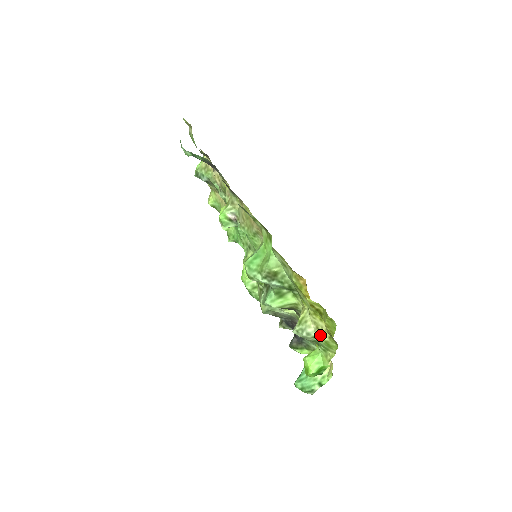
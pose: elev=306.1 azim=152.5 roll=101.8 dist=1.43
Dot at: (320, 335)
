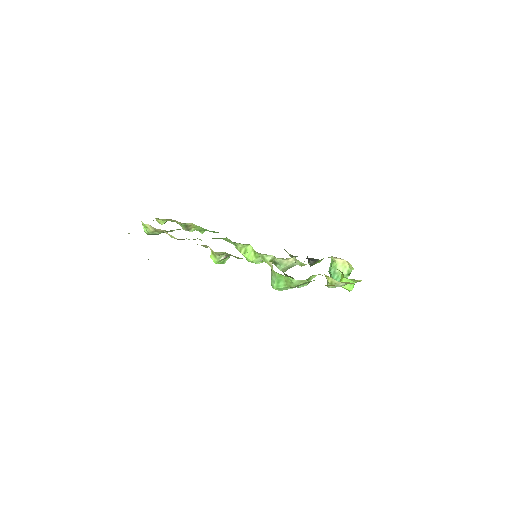
Dot at: occluded
